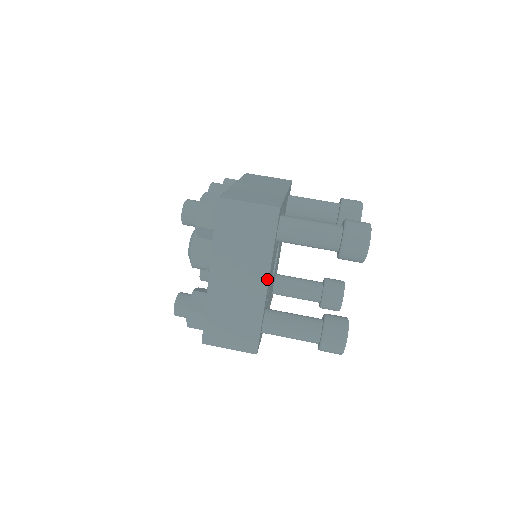
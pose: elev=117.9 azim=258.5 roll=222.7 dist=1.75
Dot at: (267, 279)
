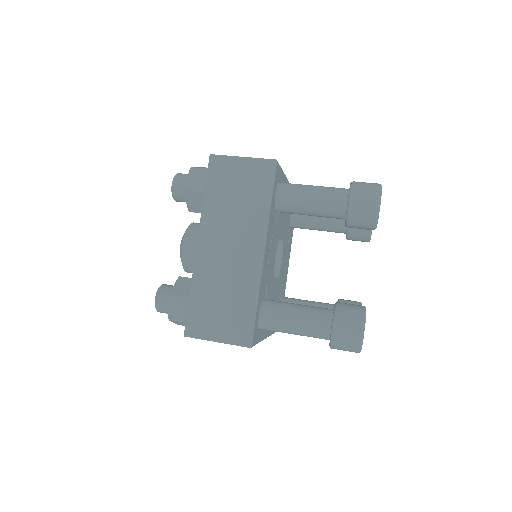
Dot at: (263, 244)
